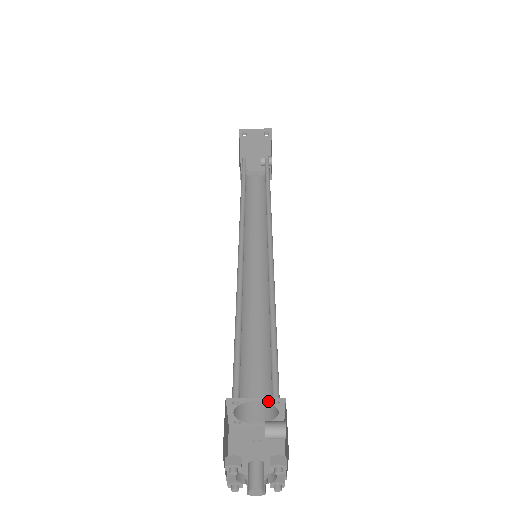
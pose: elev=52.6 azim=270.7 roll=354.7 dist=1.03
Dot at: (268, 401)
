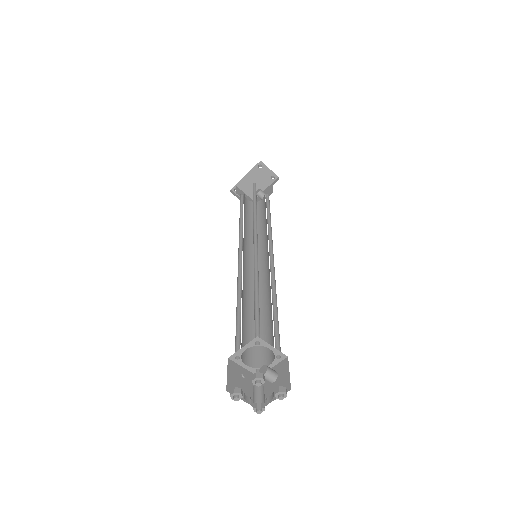
Dot at: (276, 353)
